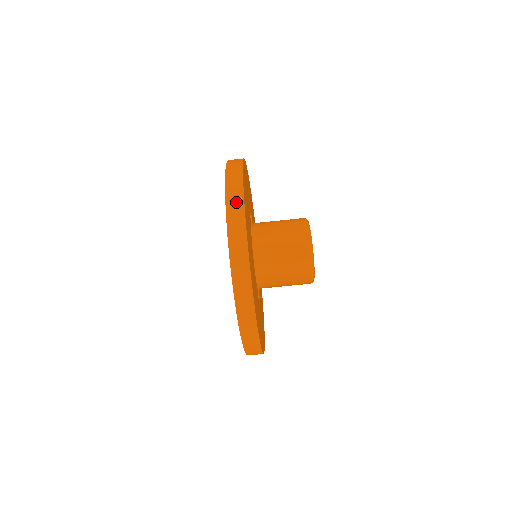
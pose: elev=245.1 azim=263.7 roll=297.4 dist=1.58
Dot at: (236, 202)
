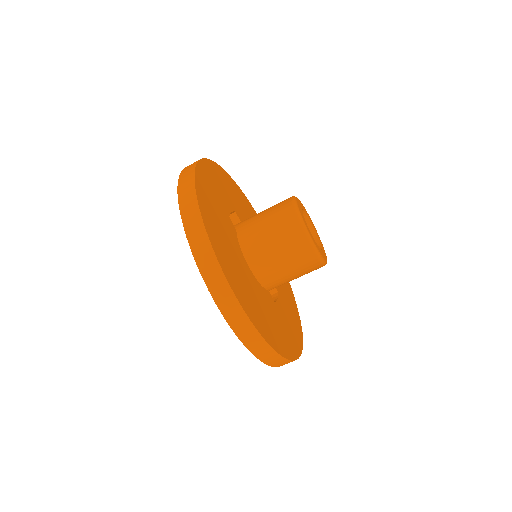
Dot at: (200, 242)
